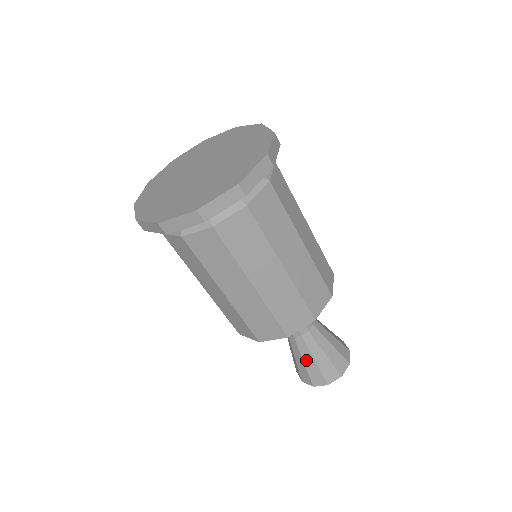
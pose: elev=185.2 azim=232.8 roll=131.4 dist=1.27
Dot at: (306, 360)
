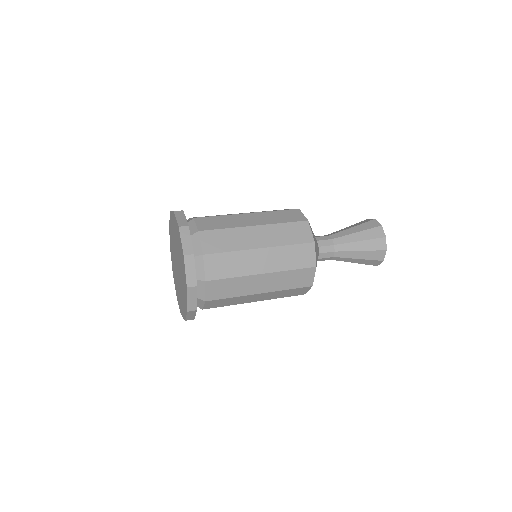
Dot at: occluded
